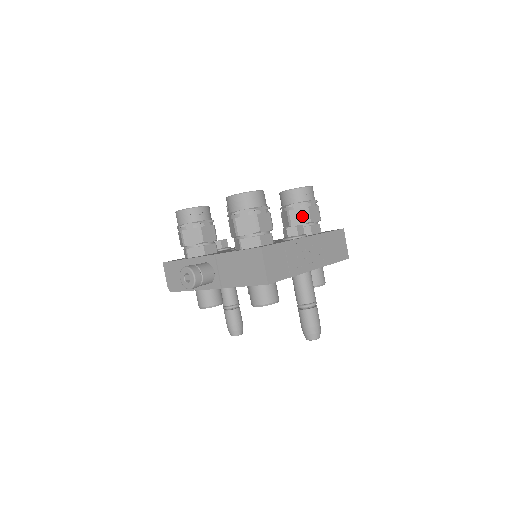
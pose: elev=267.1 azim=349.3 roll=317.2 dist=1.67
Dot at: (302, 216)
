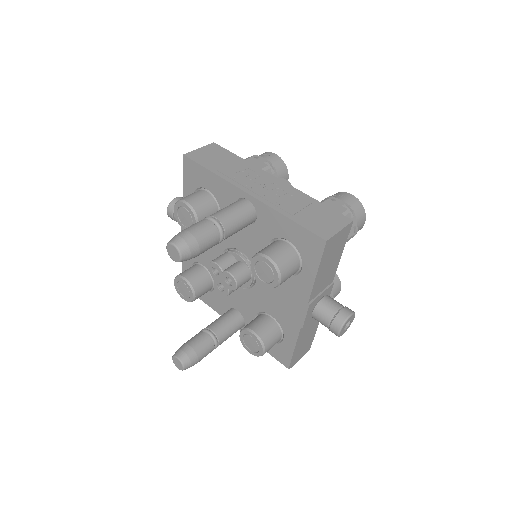
Dot at: occluded
